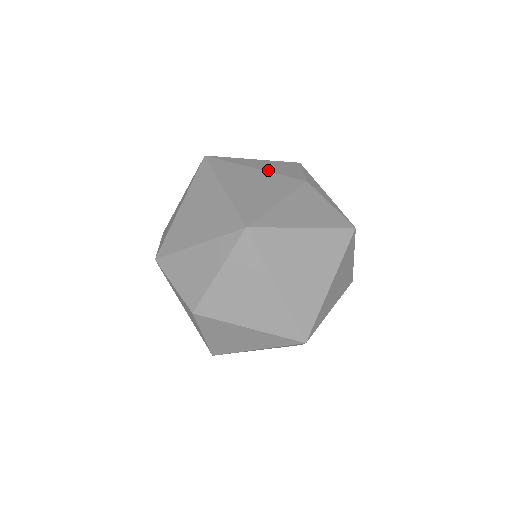
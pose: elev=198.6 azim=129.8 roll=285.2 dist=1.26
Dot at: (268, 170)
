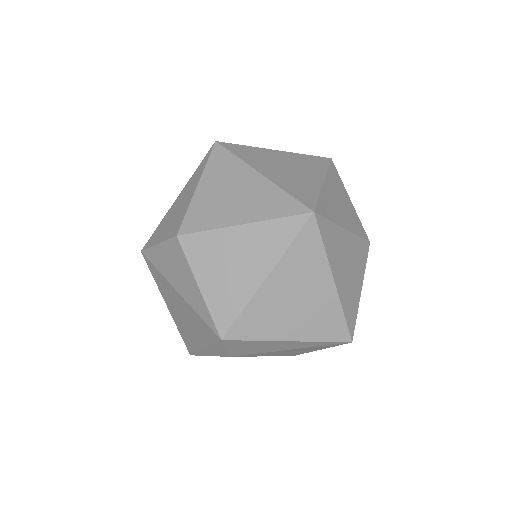
Dot at: occluded
